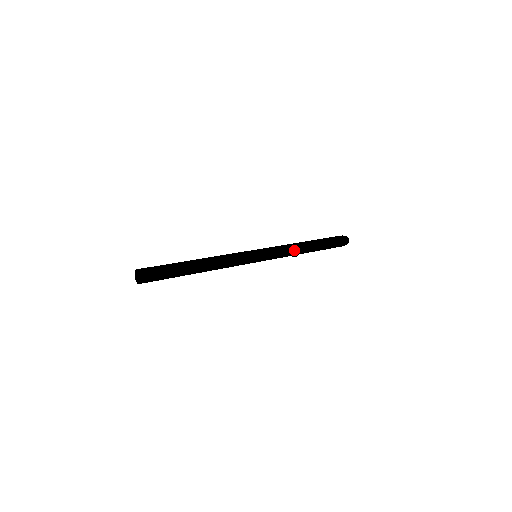
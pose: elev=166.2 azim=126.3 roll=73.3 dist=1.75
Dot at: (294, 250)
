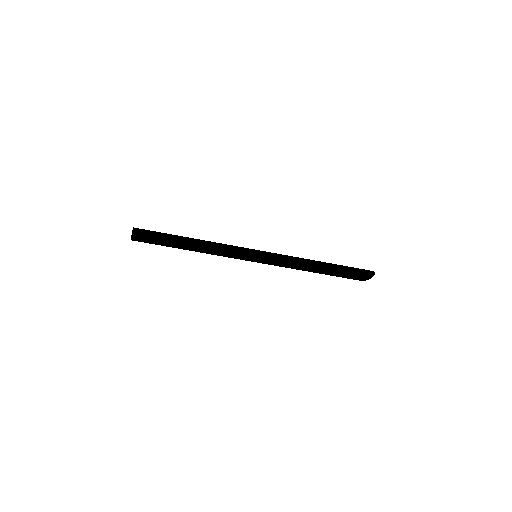
Dot at: (300, 259)
